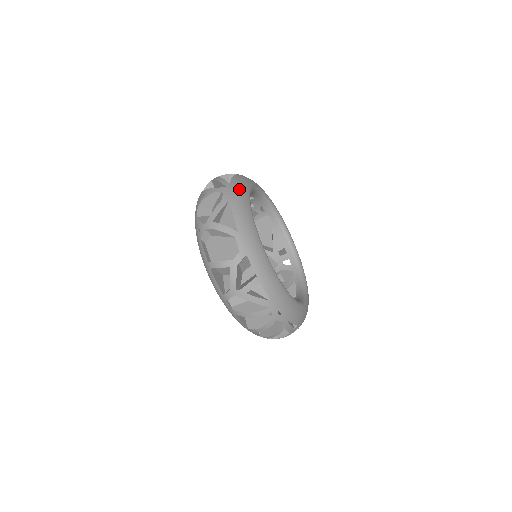
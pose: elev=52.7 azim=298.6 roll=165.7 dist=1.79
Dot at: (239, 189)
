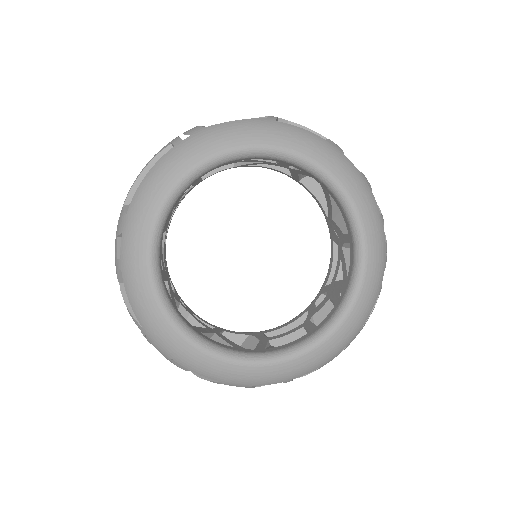
Dot at: (155, 331)
